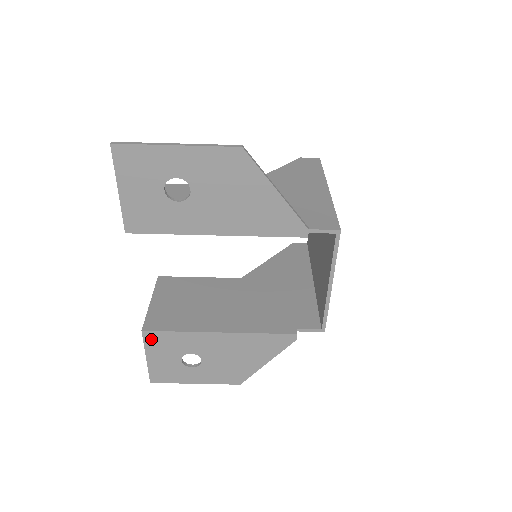
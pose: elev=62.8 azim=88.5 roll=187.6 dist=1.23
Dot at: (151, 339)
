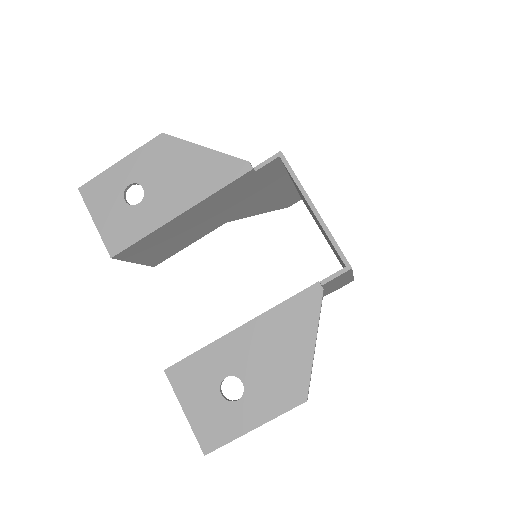
Dot at: (177, 378)
